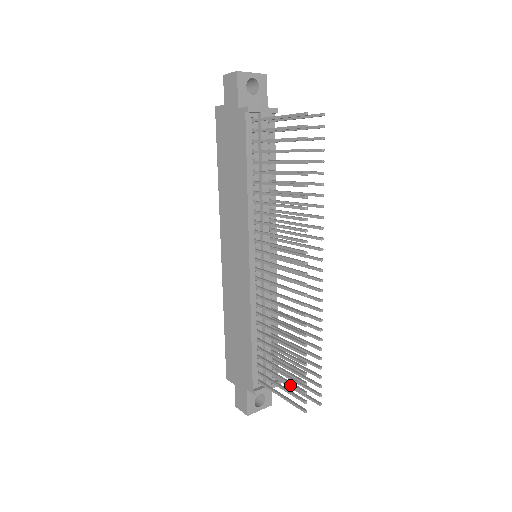
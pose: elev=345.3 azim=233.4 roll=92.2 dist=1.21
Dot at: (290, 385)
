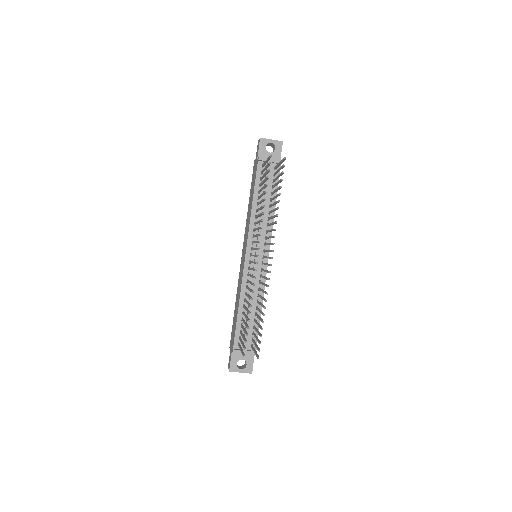
Dot at: (243, 339)
